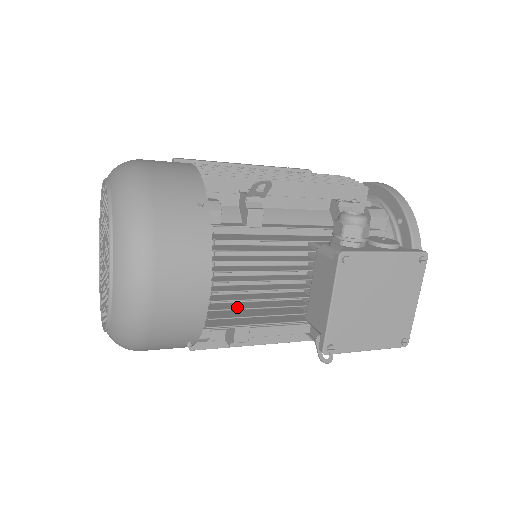
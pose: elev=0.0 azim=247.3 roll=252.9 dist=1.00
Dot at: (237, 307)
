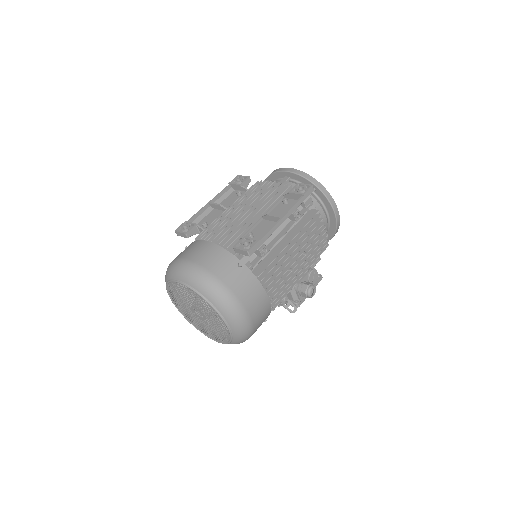
Dot at: occluded
